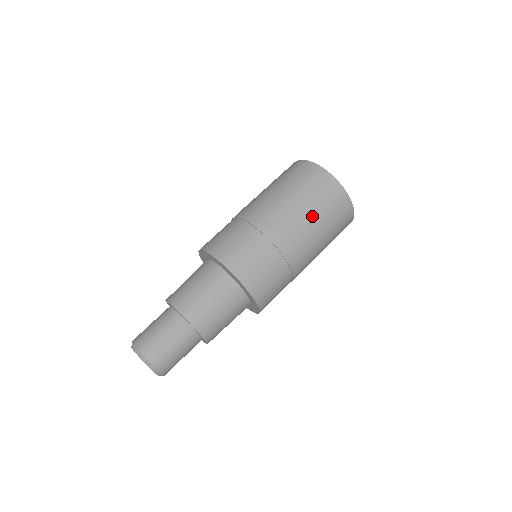
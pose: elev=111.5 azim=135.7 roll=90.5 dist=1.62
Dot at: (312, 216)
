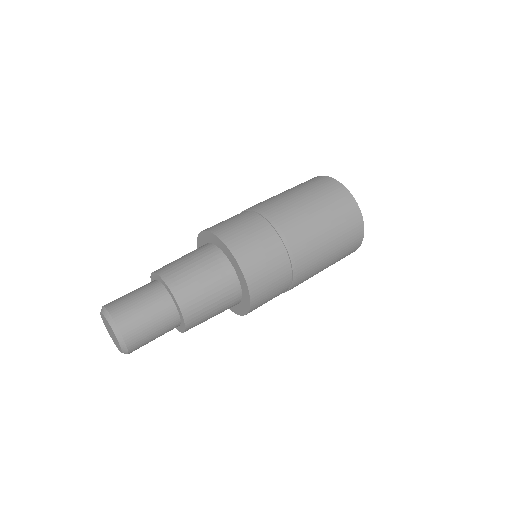
Dot at: (330, 243)
